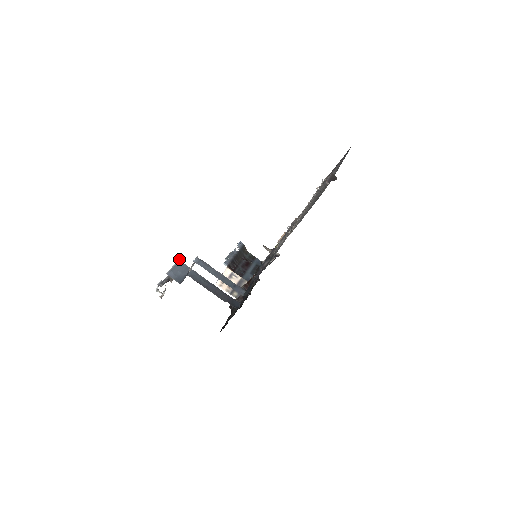
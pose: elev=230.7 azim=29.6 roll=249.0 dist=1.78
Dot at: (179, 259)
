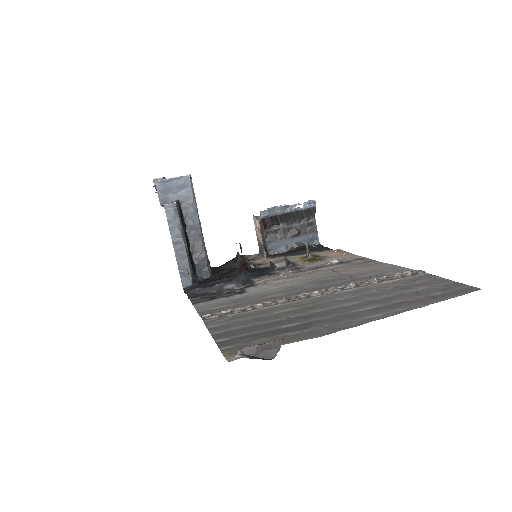
Dot at: occluded
